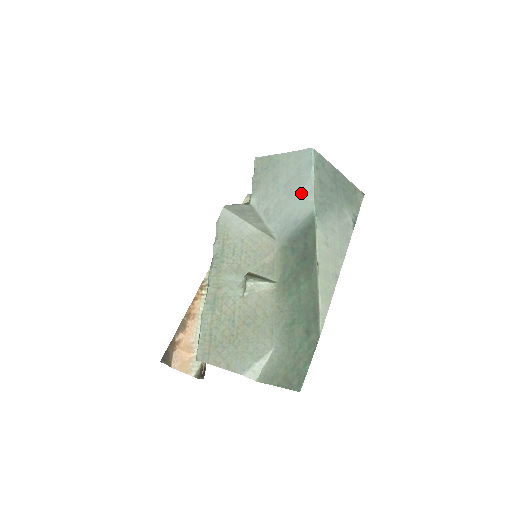
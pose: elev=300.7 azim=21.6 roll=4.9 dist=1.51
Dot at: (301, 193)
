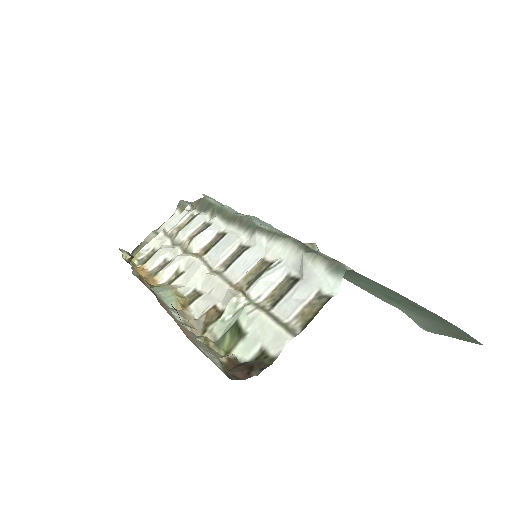
Dot at: occluded
